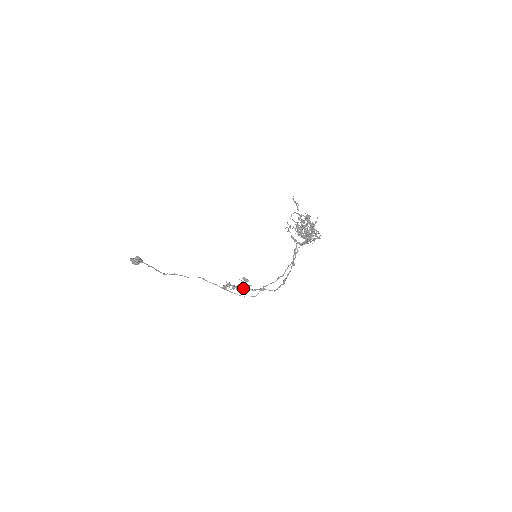
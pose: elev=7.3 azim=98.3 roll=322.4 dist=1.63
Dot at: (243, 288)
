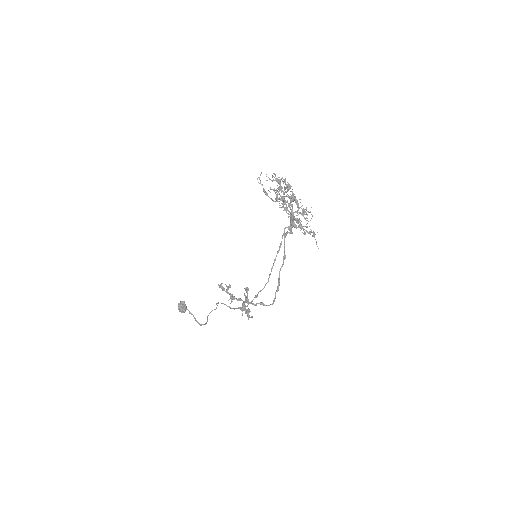
Dot at: (247, 309)
